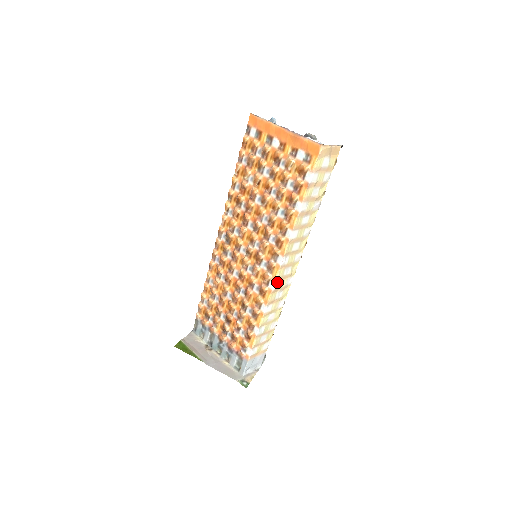
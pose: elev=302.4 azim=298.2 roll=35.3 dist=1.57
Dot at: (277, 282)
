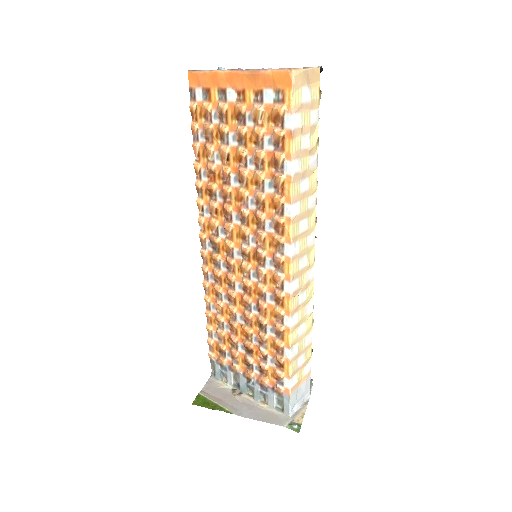
Dot at: (294, 281)
